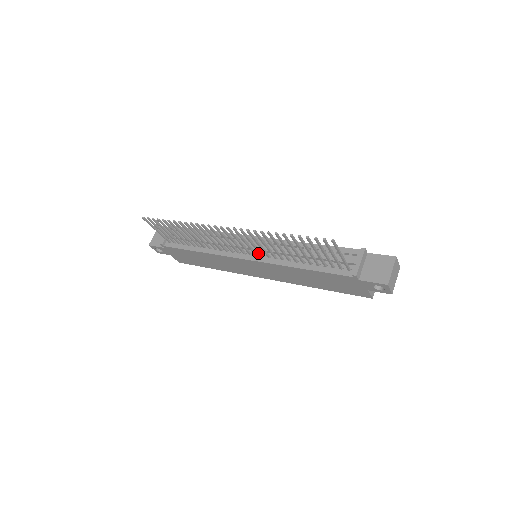
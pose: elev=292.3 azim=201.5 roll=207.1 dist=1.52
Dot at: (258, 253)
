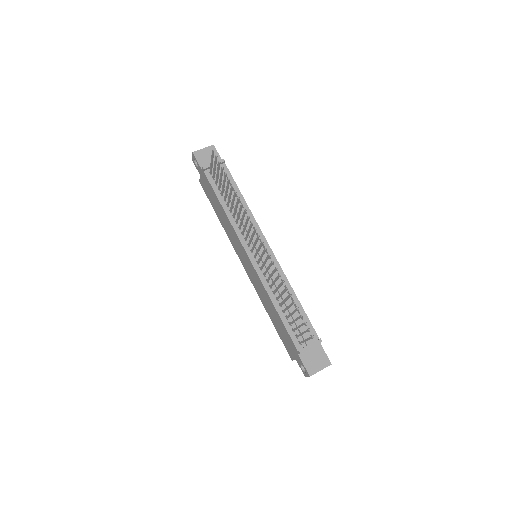
Dot at: (260, 262)
